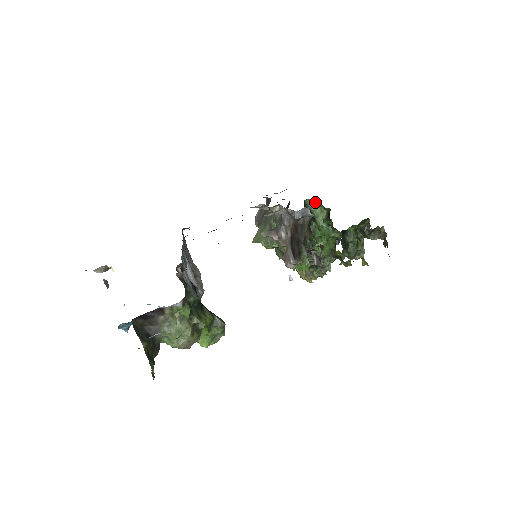
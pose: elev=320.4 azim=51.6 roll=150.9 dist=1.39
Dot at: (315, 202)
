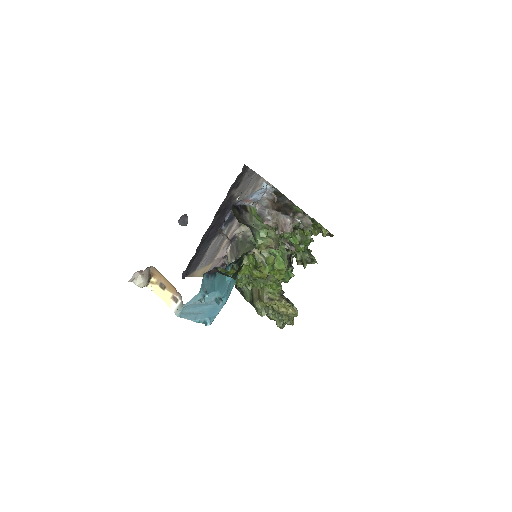
Dot at: occluded
